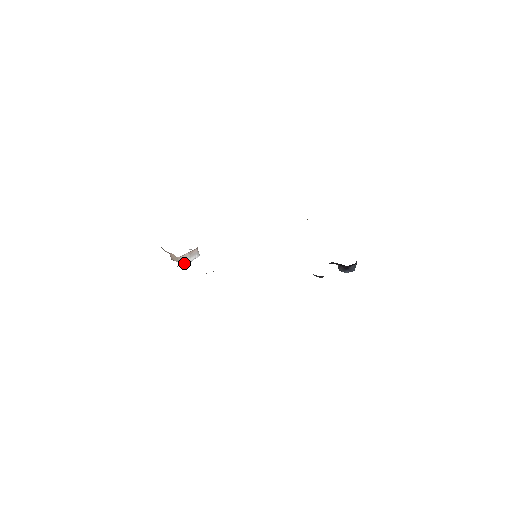
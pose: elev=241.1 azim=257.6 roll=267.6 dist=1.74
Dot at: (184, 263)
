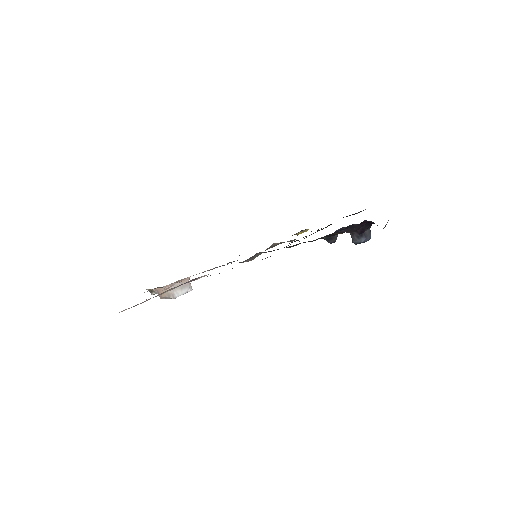
Dot at: (175, 295)
